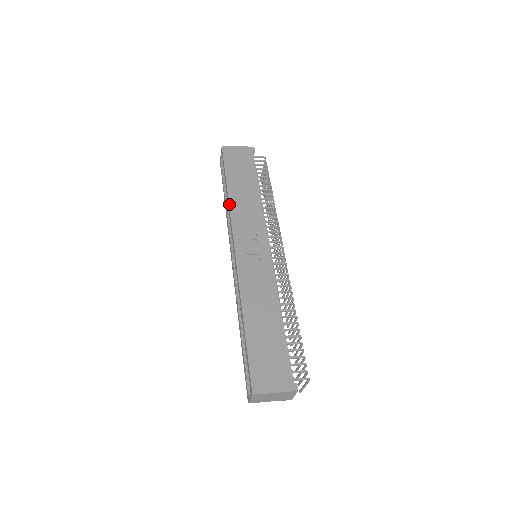
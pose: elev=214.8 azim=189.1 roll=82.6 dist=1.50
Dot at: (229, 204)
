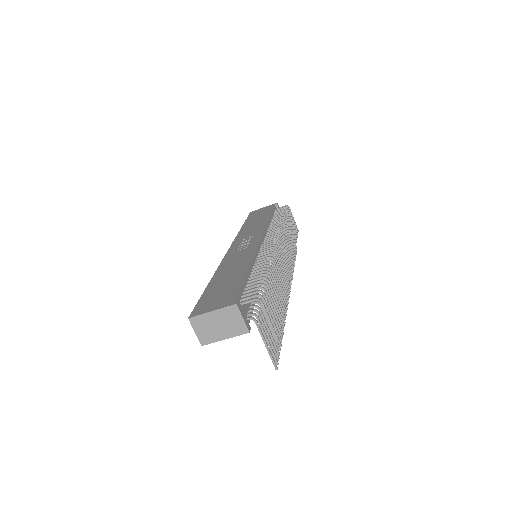
Dot at: (238, 233)
